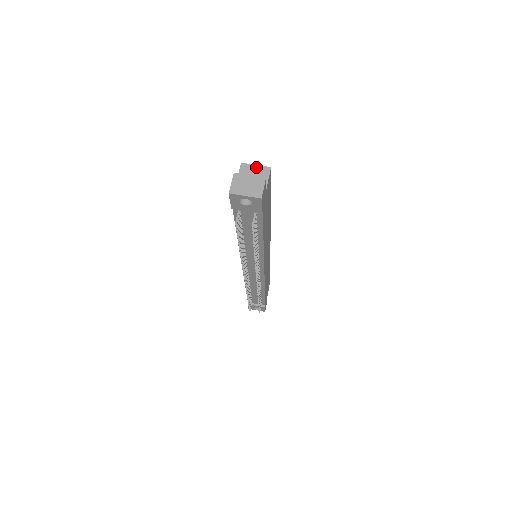
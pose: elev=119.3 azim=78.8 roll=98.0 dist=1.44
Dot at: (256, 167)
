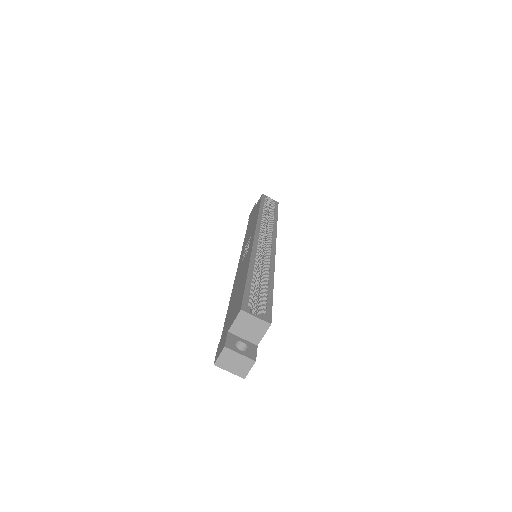
Dot at: (255, 320)
